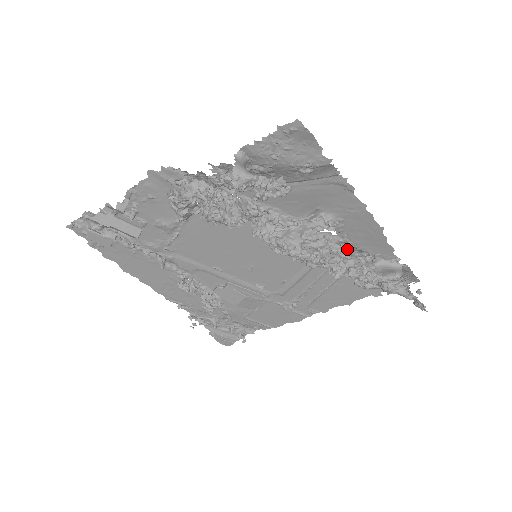
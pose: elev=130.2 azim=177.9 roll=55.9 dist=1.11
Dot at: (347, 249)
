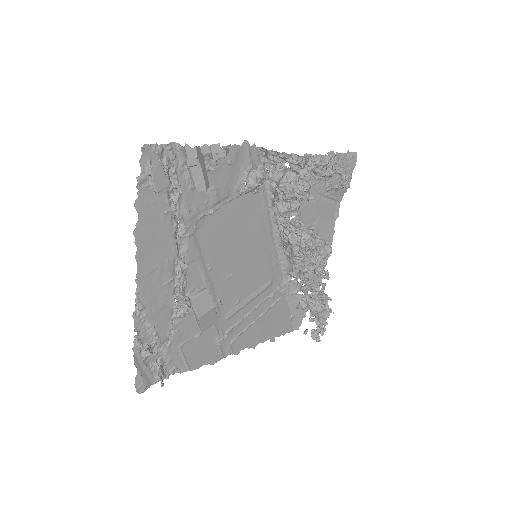
Dot at: occluded
